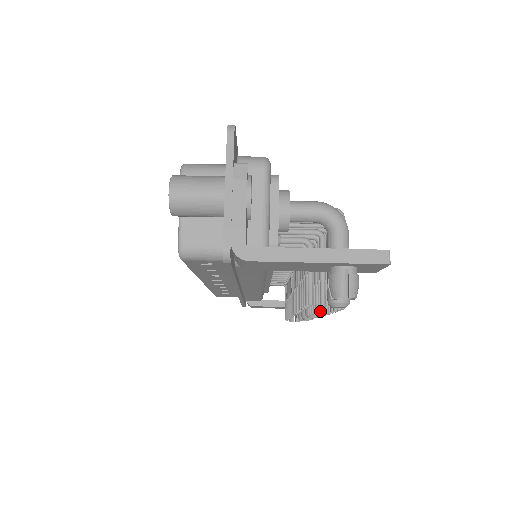
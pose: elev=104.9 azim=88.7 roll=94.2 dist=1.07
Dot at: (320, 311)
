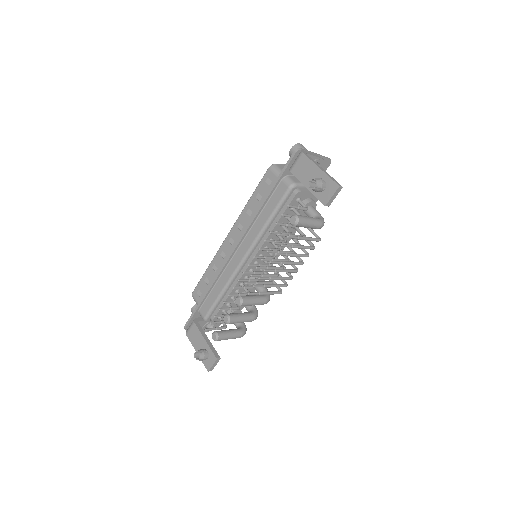
Dot at: (250, 292)
